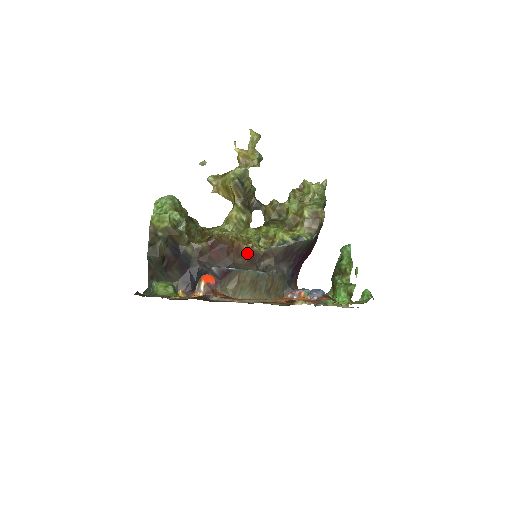
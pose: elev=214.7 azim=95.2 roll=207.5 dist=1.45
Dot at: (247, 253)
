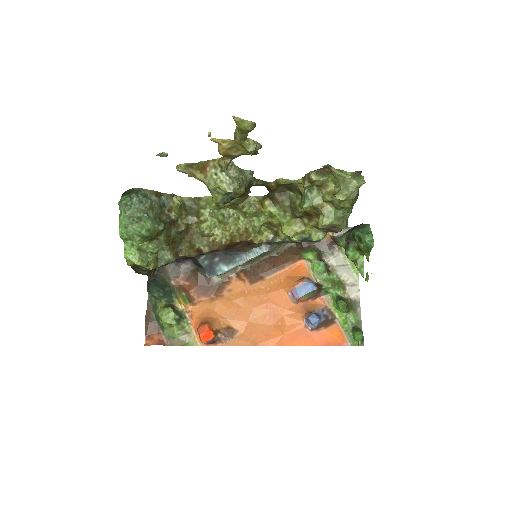
Dot at: (246, 242)
